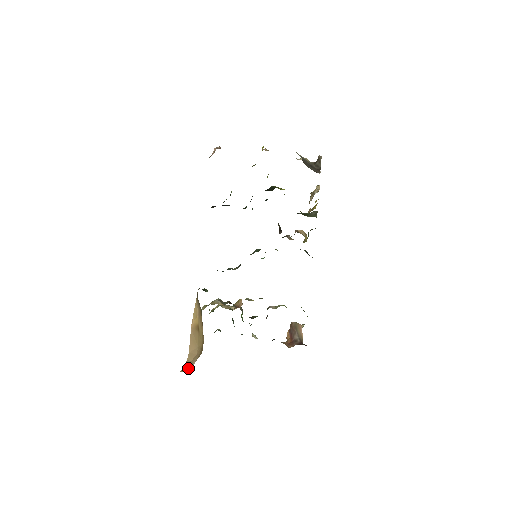
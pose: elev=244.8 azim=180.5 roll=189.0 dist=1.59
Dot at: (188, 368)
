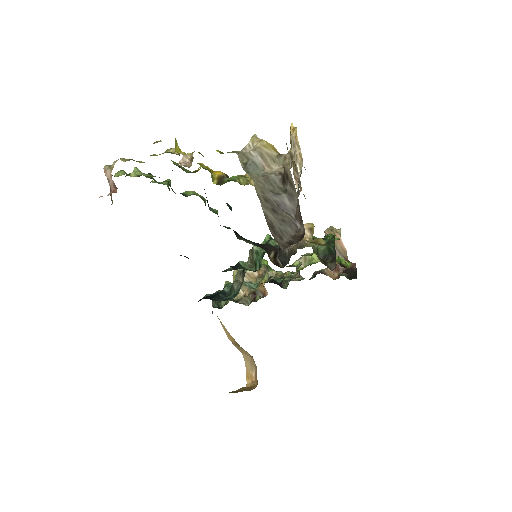
Dot at: (251, 376)
